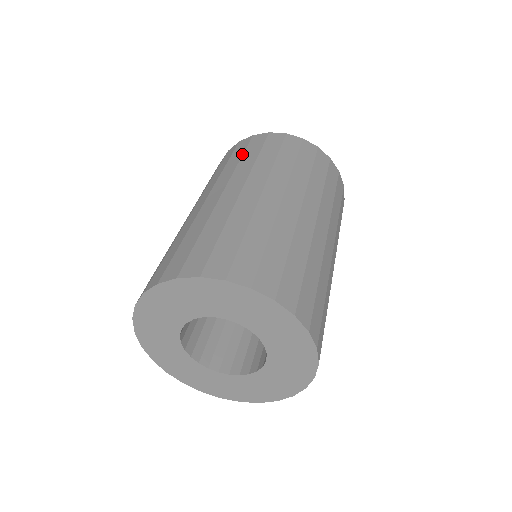
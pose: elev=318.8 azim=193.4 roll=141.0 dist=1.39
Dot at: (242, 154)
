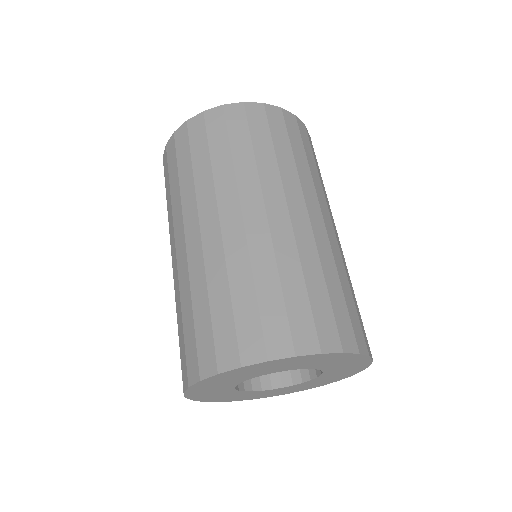
Dot at: (272, 140)
